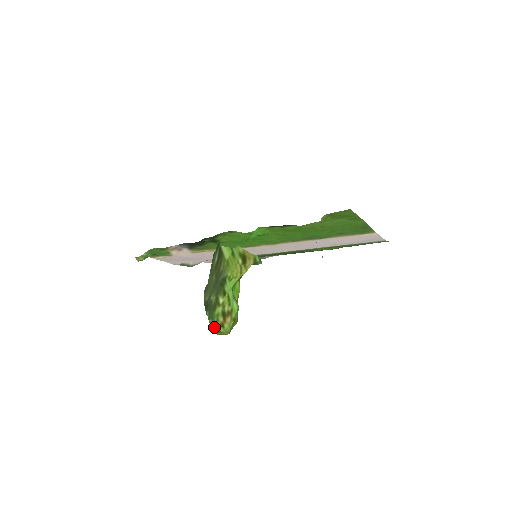
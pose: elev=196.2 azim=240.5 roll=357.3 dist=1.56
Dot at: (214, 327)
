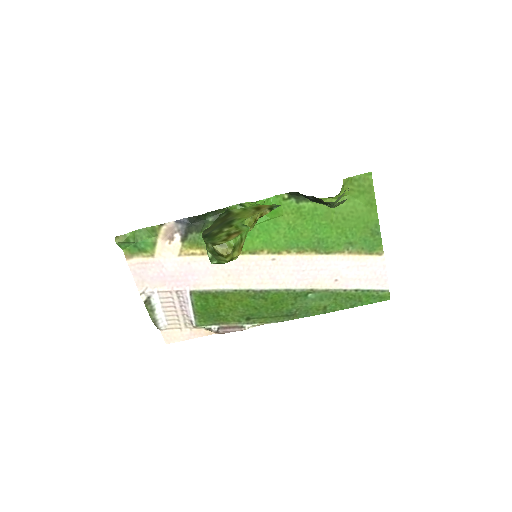
Dot at: (213, 243)
